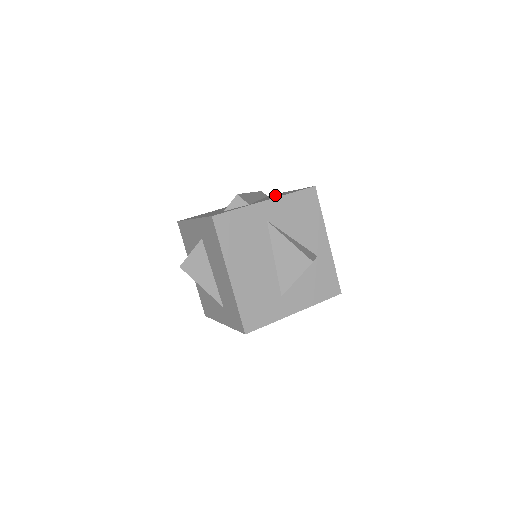
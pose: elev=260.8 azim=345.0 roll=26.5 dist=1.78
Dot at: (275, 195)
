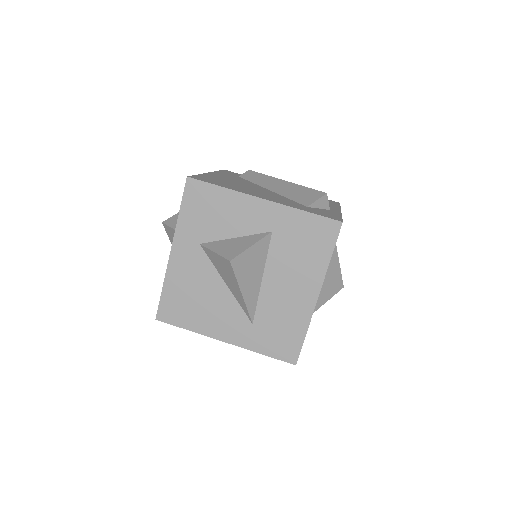
Dot at: occluded
